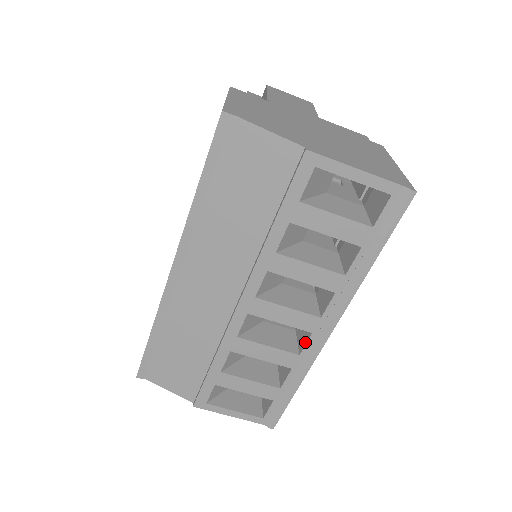
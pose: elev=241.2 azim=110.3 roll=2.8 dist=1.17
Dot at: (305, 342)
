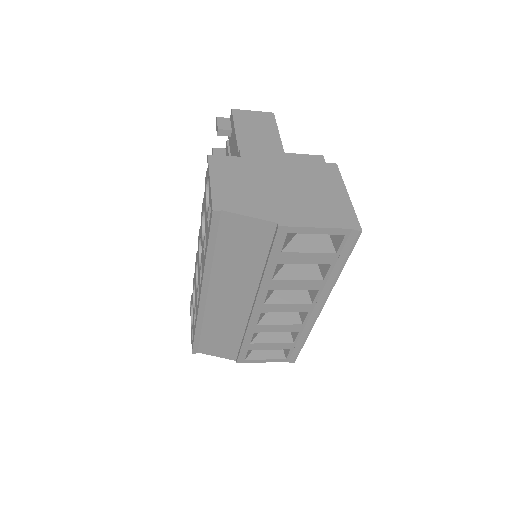
Dot at: (304, 317)
